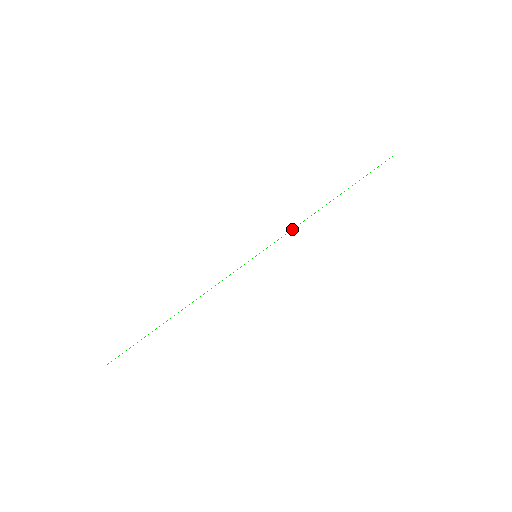
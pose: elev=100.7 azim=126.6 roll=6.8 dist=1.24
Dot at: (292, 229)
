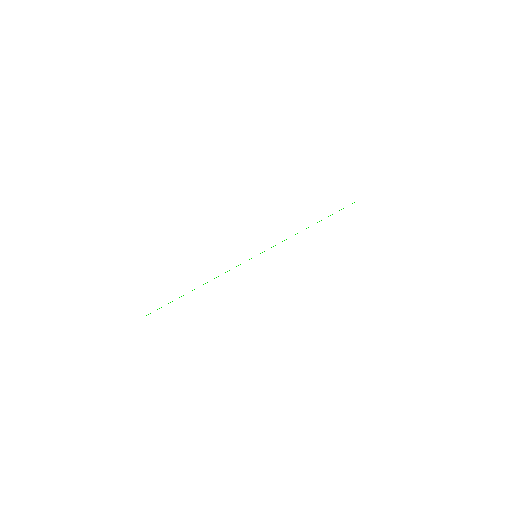
Dot at: occluded
